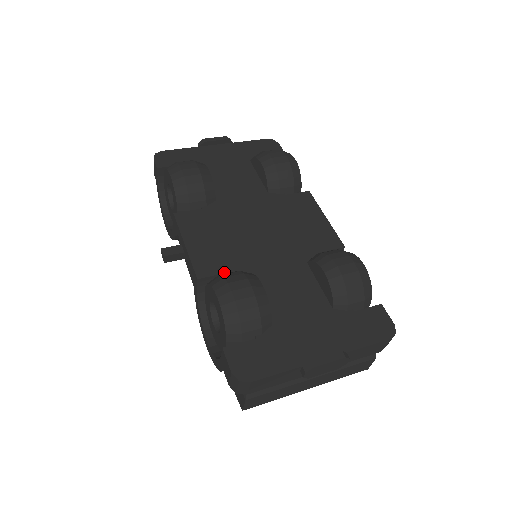
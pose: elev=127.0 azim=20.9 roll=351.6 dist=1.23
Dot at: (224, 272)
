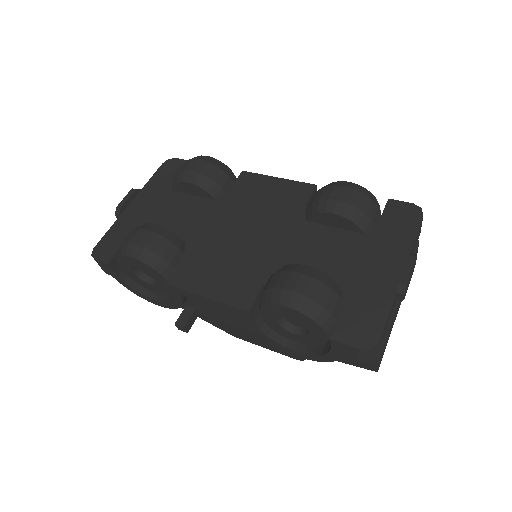
Dot at: (260, 287)
